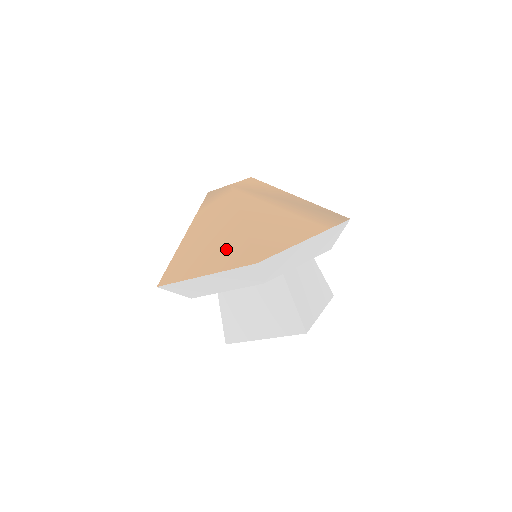
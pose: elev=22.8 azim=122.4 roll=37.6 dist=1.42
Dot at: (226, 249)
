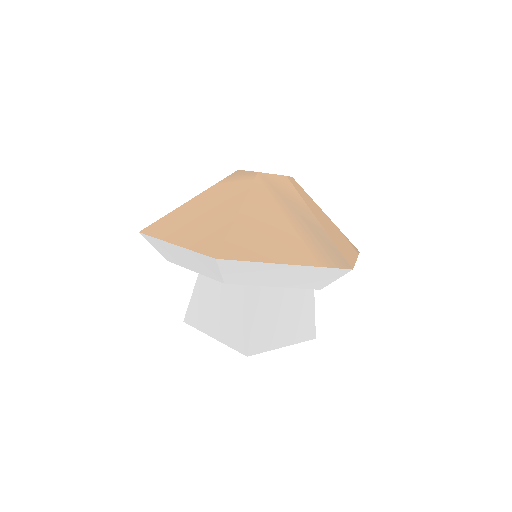
Dot at: (207, 230)
